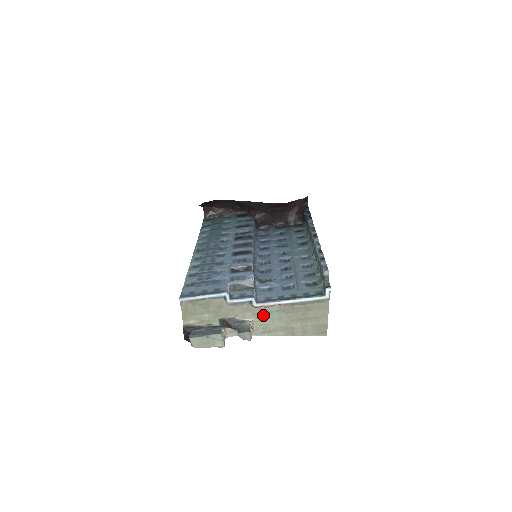
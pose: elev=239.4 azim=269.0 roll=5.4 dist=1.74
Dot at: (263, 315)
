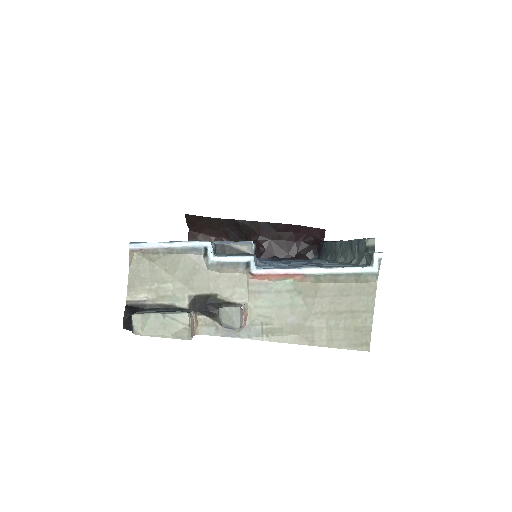
Dot at: (265, 296)
